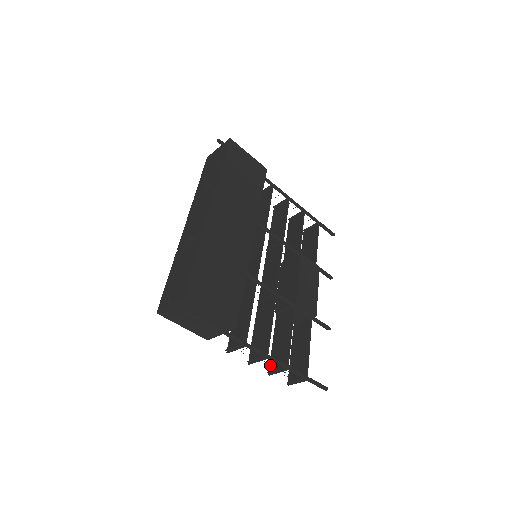
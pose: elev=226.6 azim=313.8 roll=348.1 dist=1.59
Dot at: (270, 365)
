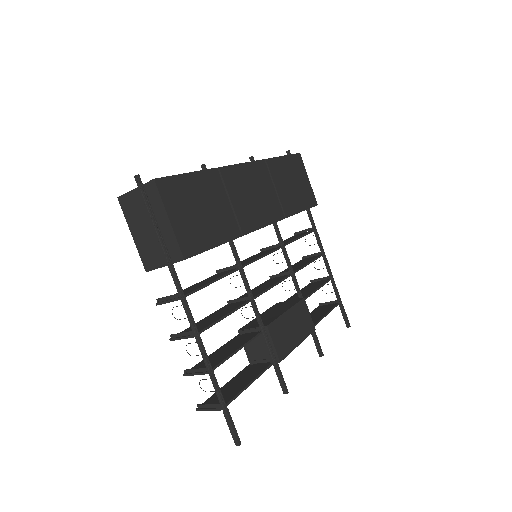
Dot at: (193, 367)
